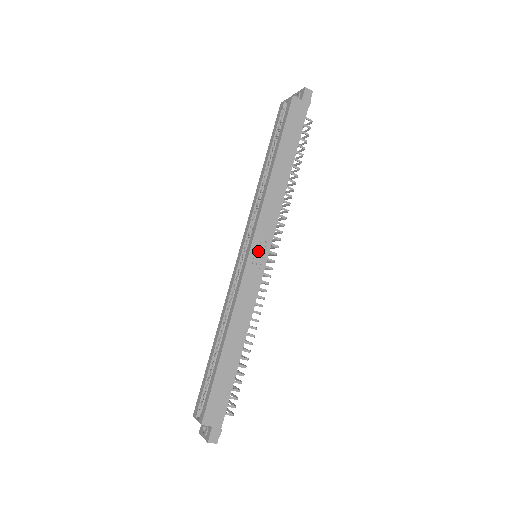
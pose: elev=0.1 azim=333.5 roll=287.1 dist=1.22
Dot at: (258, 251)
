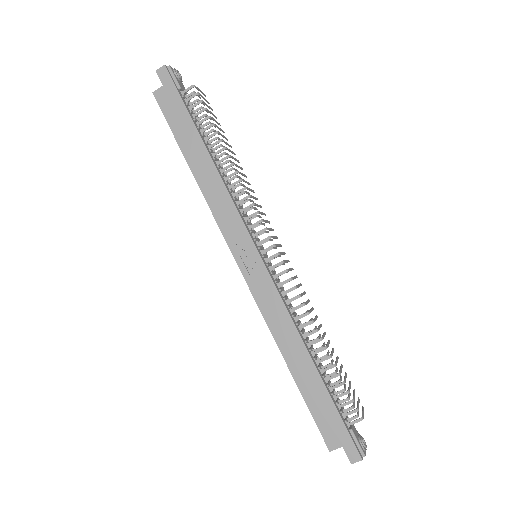
Dot at: (244, 256)
